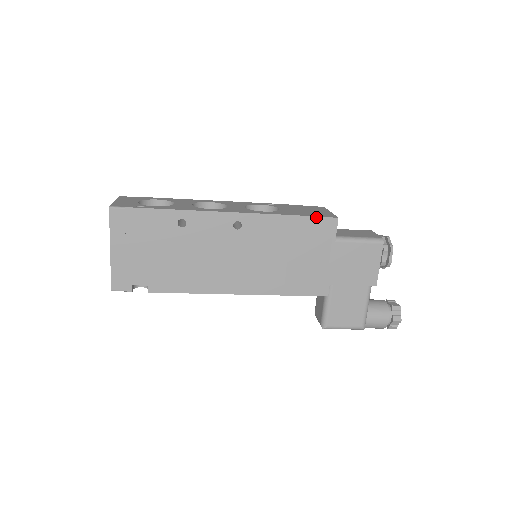
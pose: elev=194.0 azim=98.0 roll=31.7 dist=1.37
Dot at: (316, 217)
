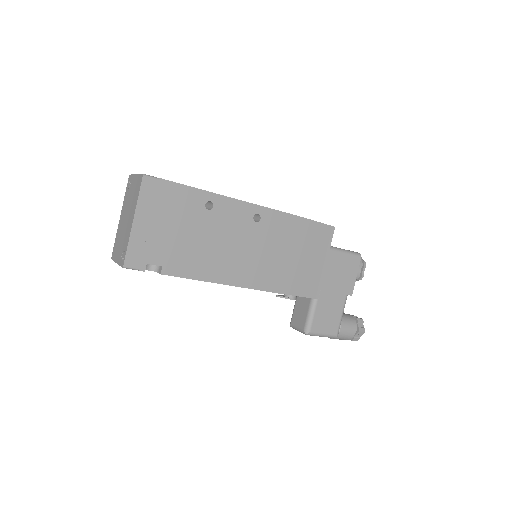
Dot at: (319, 223)
